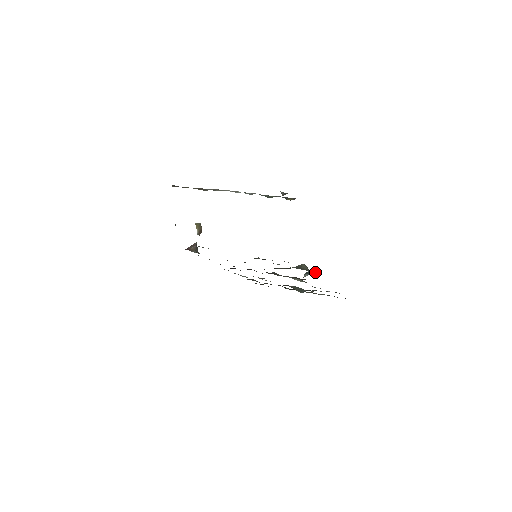
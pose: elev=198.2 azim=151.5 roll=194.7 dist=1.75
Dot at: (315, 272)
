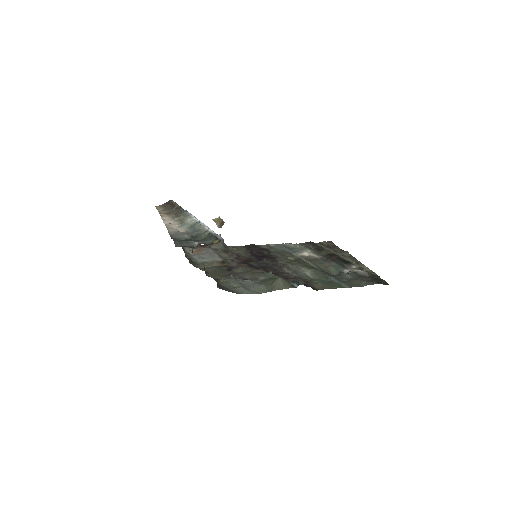
Dot at: (298, 283)
